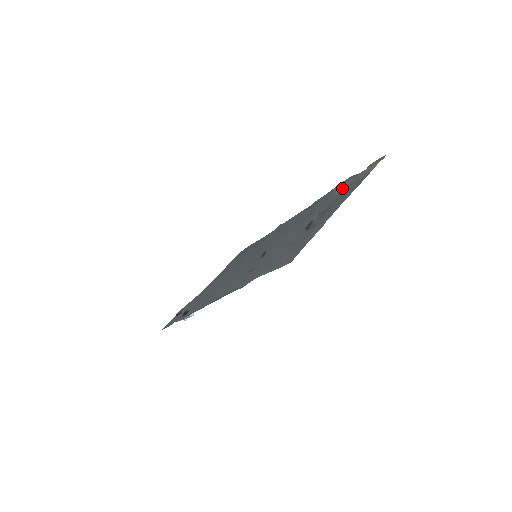
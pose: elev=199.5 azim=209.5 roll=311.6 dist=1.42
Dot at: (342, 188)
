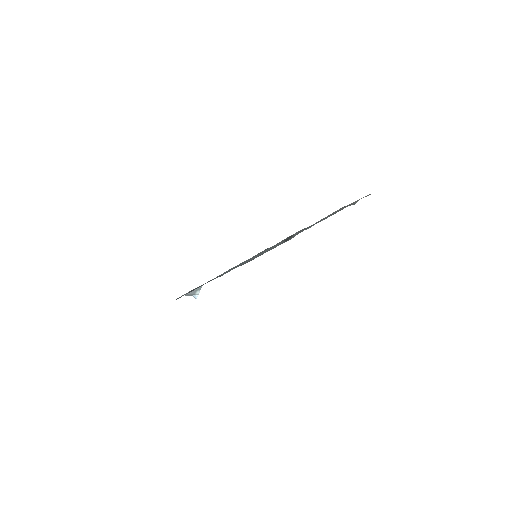
Dot at: occluded
